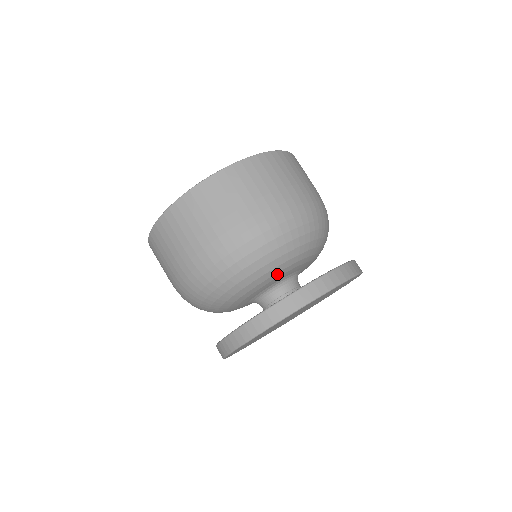
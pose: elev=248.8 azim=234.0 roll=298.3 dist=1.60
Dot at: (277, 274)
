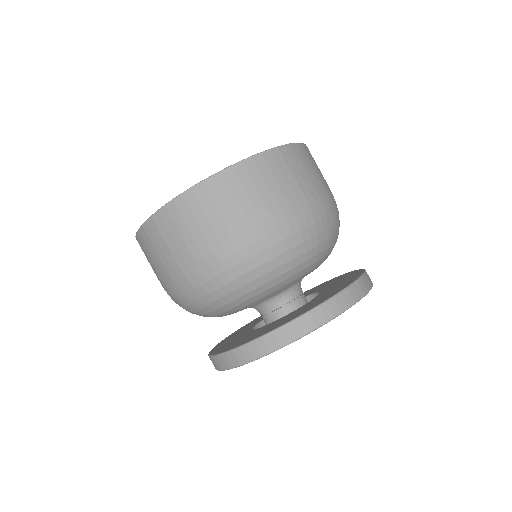
Dot at: (267, 295)
